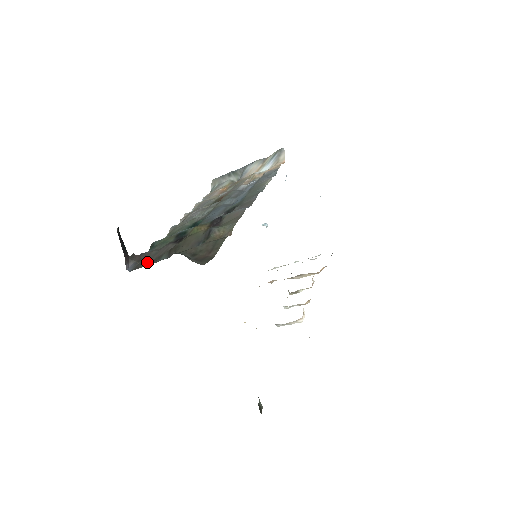
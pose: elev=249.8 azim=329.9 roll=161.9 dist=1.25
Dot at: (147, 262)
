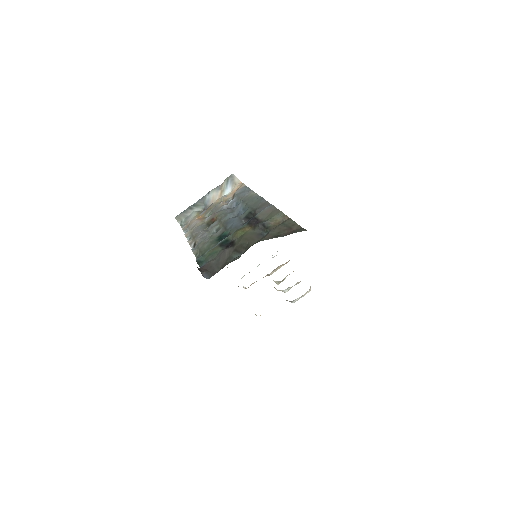
Dot at: (218, 267)
